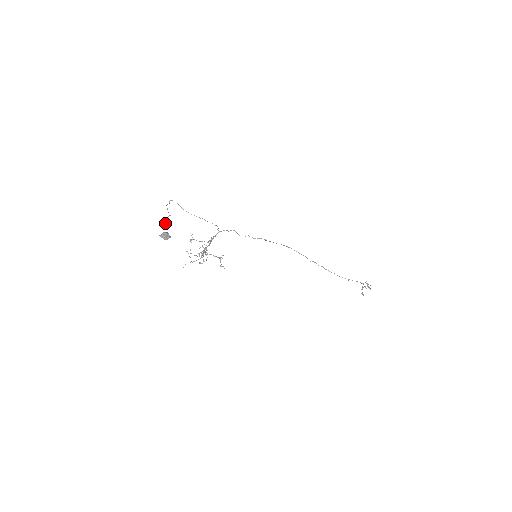
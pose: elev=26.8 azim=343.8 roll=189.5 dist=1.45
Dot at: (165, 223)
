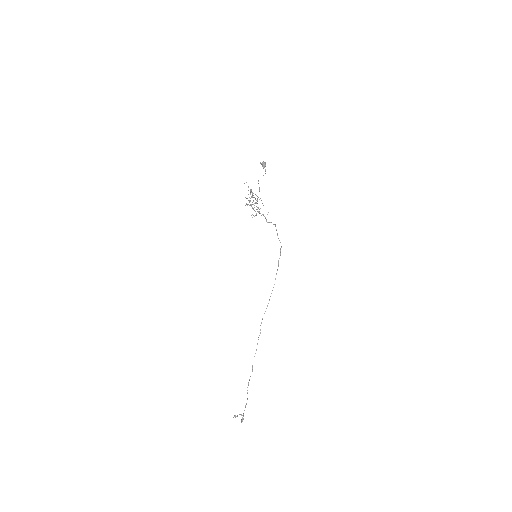
Dot at: occluded
